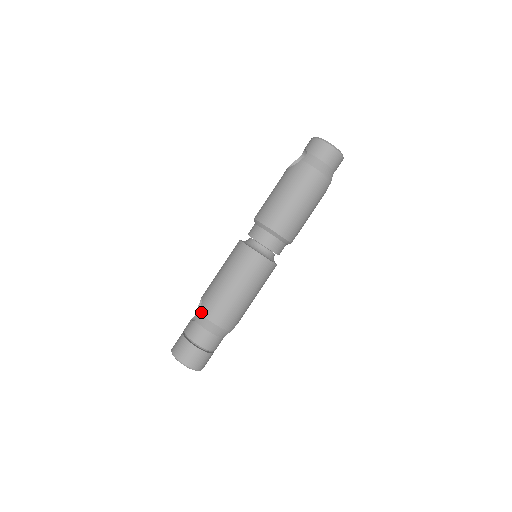
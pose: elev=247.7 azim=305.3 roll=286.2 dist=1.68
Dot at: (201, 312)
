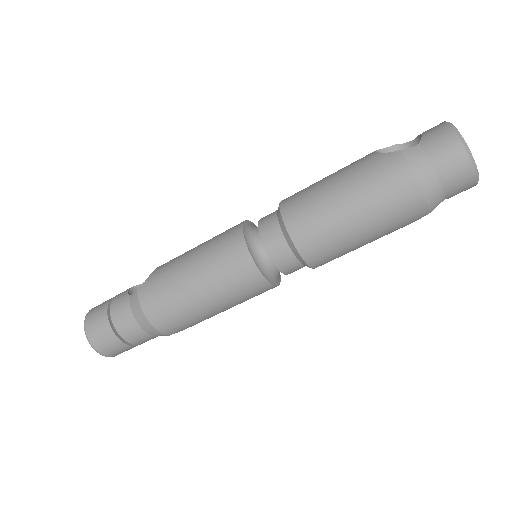
Dot at: (139, 290)
